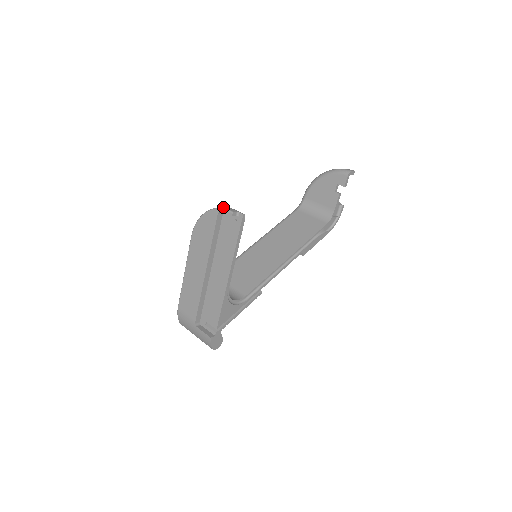
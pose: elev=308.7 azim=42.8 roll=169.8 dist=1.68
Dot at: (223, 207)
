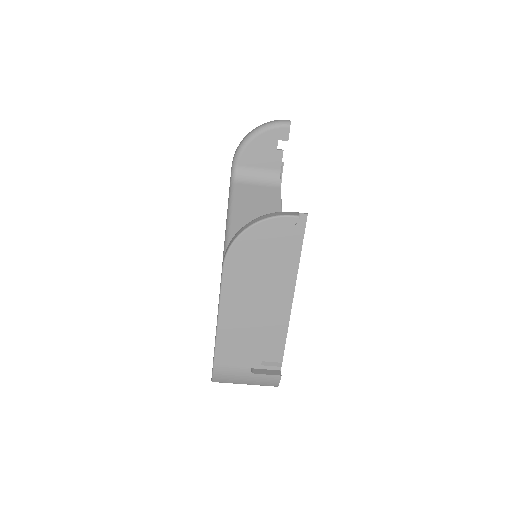
Dot at: (273, 214)
